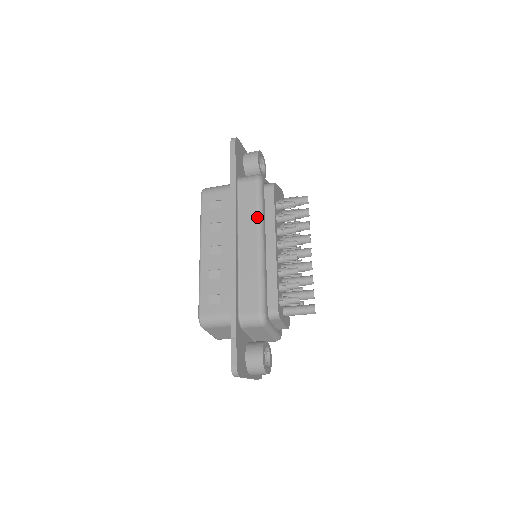
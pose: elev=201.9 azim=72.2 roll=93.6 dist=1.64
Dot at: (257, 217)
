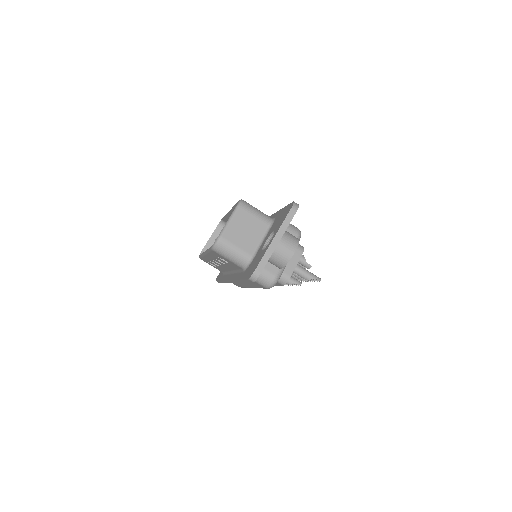
Dot at: occluded
